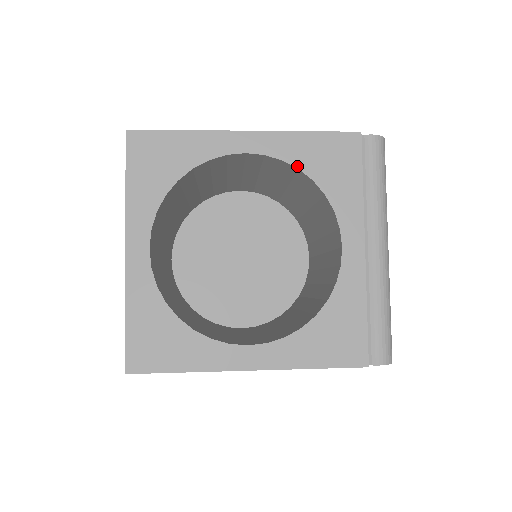
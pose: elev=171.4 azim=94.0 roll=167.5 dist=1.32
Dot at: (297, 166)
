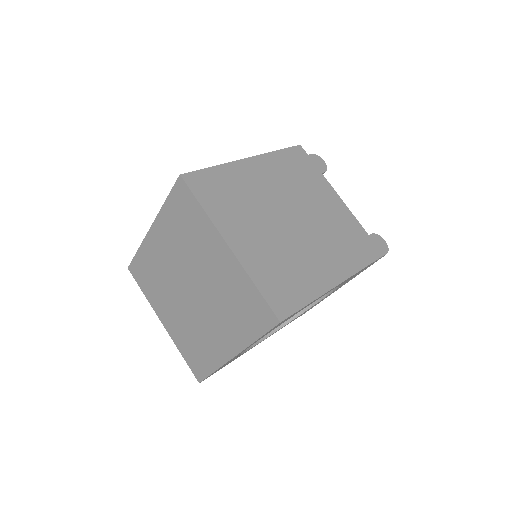
Dot at: occluded
